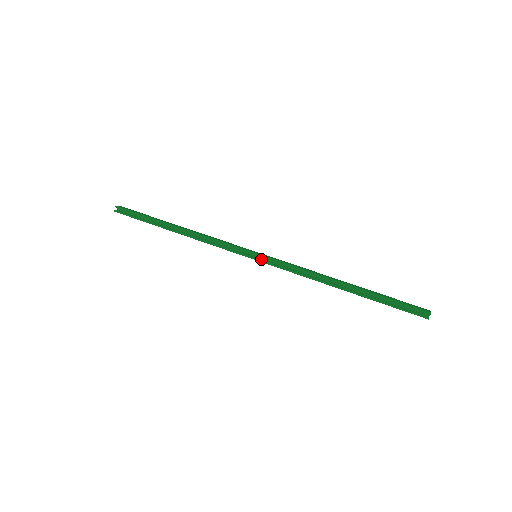
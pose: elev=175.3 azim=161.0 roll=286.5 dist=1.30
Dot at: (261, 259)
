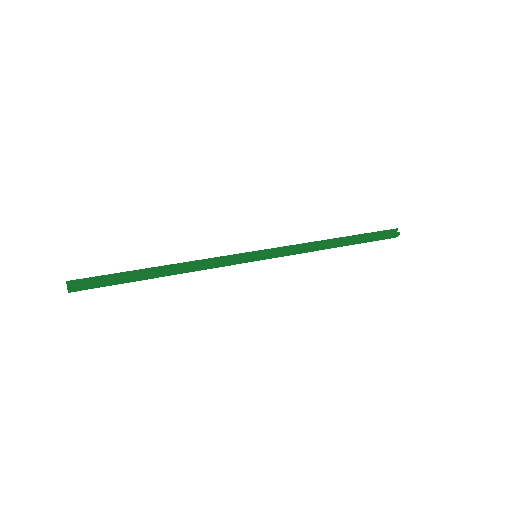
Dot at: (262, 256)
